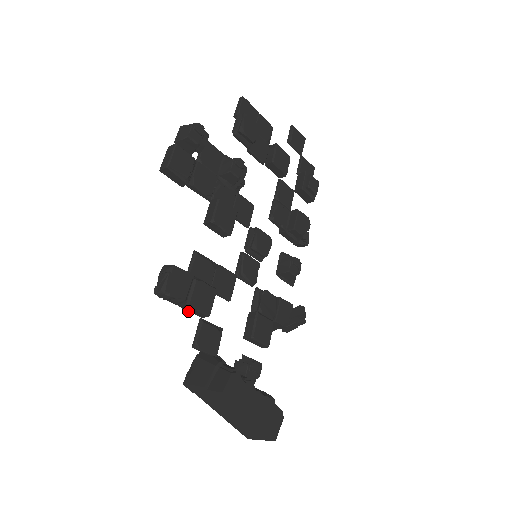
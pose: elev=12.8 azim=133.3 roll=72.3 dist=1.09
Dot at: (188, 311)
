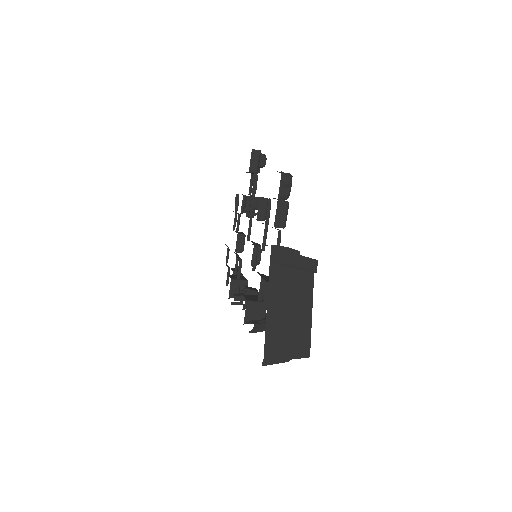
Dot at: (276, 211)
